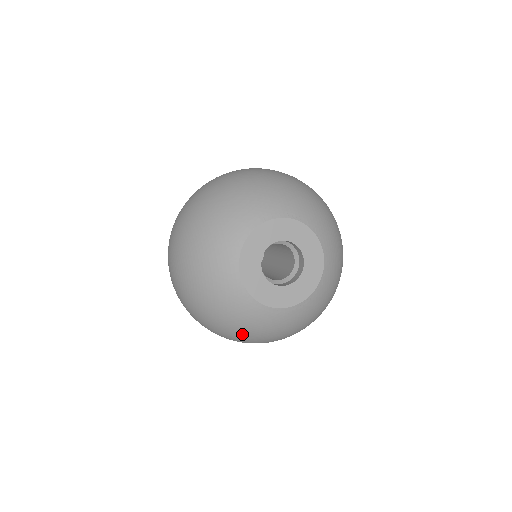
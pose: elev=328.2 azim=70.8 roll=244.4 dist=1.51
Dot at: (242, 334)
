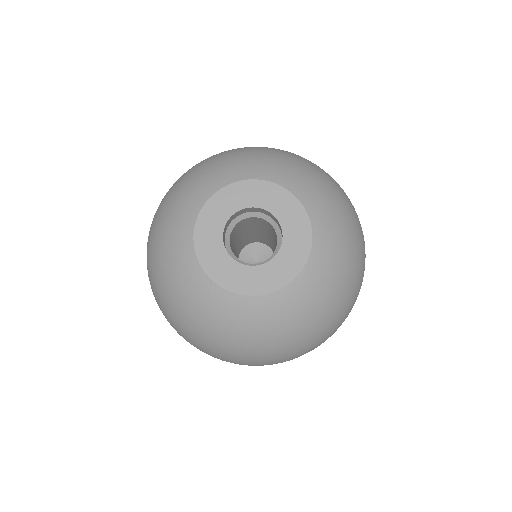
Dot at: (174, 309)
